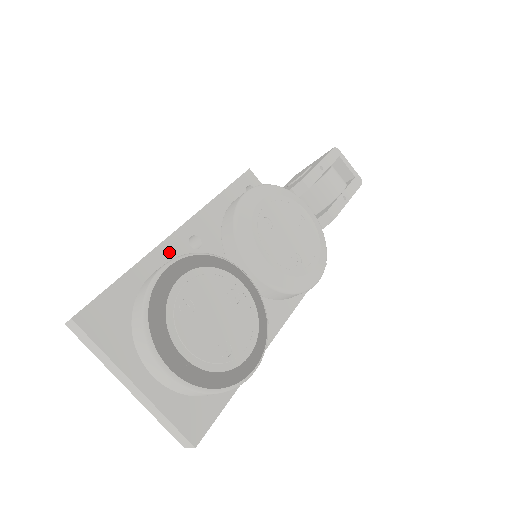
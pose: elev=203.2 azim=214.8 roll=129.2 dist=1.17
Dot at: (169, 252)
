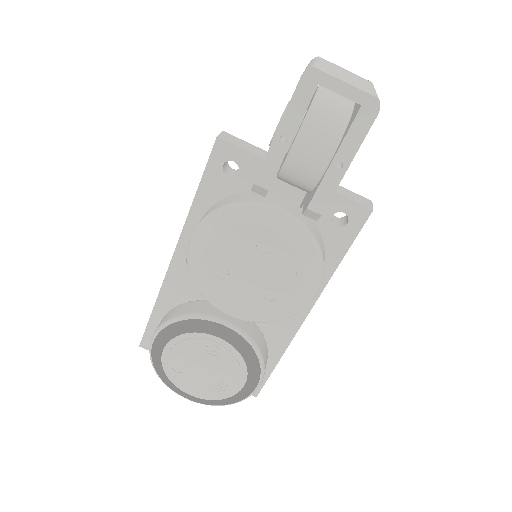
Dot at: (175, 280)
